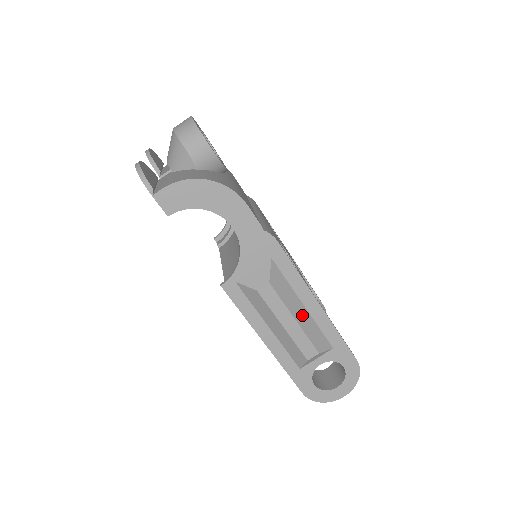
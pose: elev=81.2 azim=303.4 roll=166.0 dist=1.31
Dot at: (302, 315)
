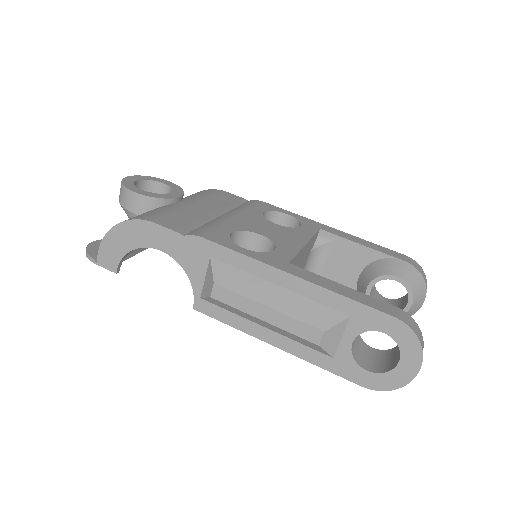
Dot at: (278, 297)
